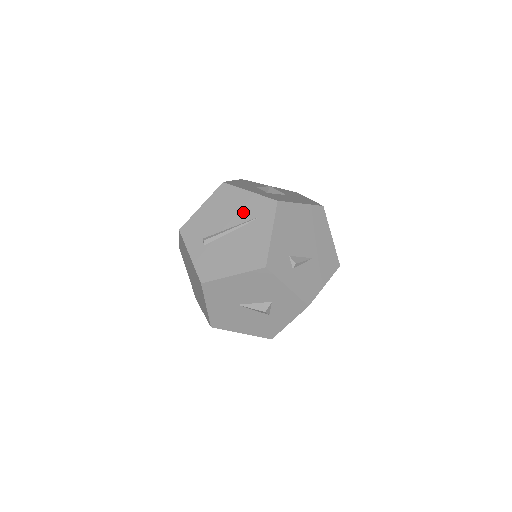
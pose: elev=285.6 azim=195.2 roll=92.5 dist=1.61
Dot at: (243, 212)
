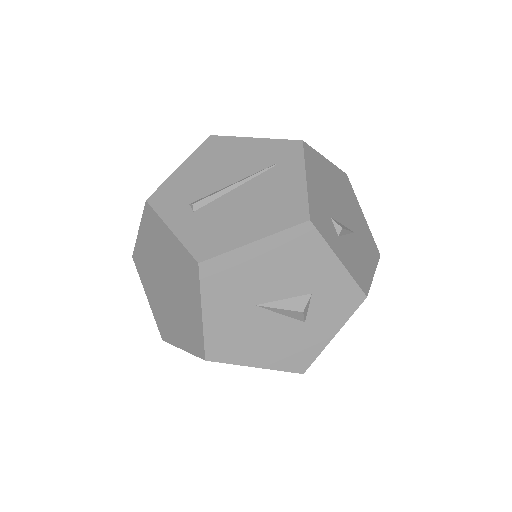
Dot at: (251, 161)
